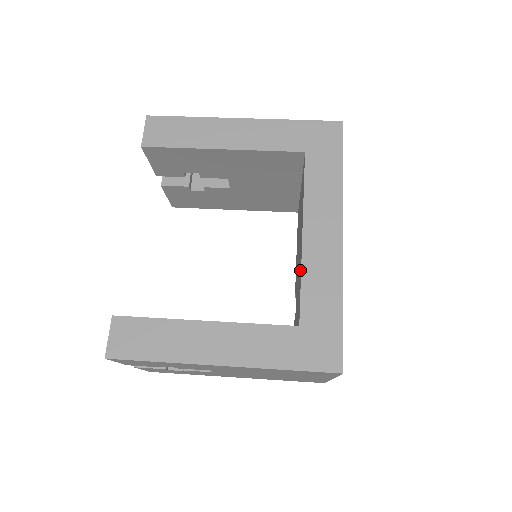
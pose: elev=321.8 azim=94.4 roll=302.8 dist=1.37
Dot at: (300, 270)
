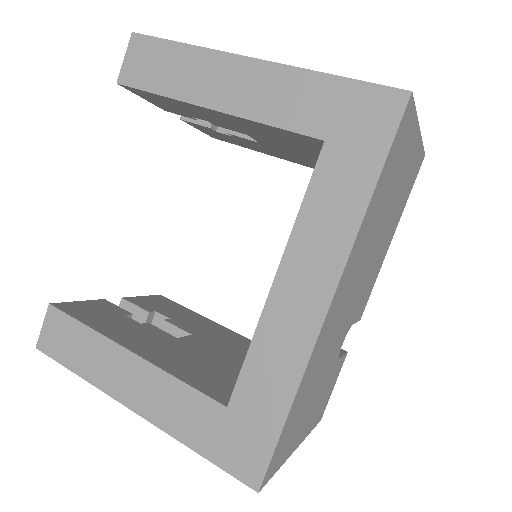
Dot at: occluded
